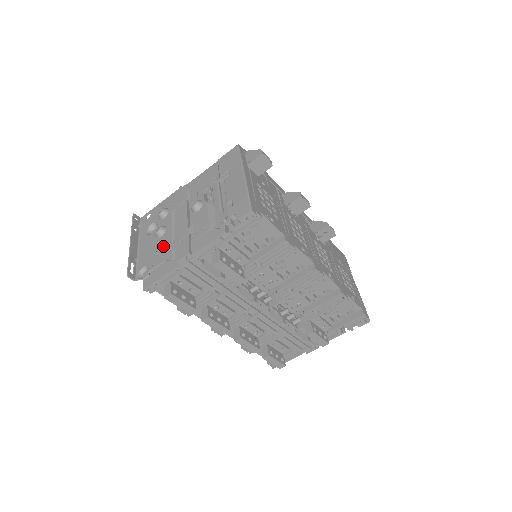
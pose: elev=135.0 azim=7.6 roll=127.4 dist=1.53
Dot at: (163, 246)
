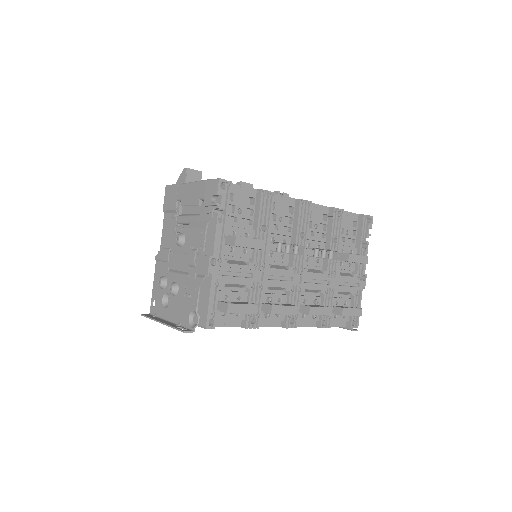
Dot at: (187, 288)
